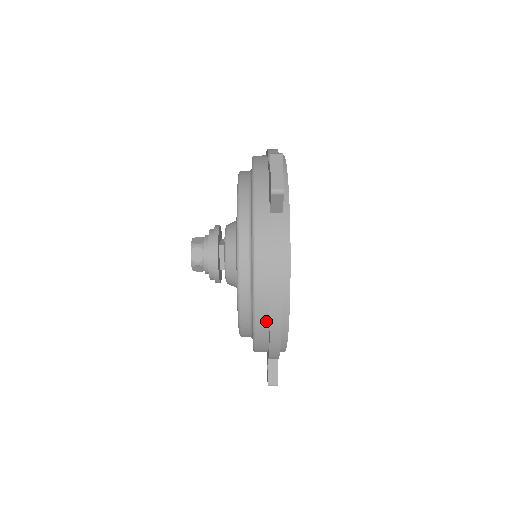
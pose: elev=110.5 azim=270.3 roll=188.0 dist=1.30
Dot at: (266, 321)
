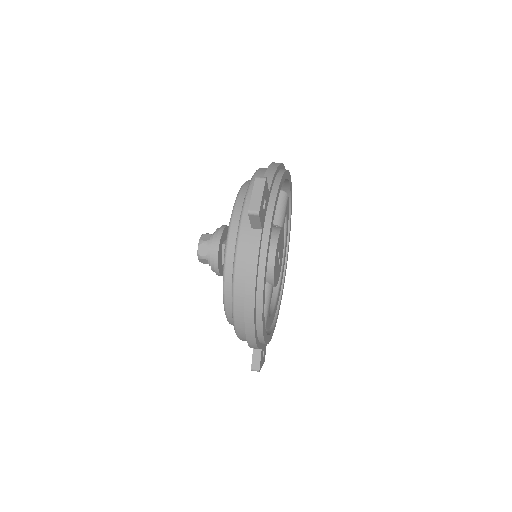
Dot at: (243, 318)
